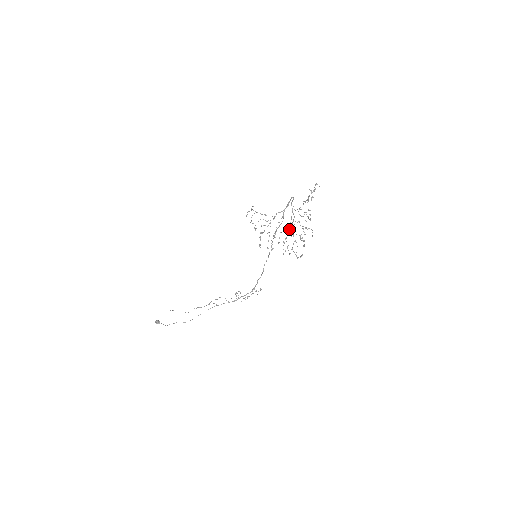
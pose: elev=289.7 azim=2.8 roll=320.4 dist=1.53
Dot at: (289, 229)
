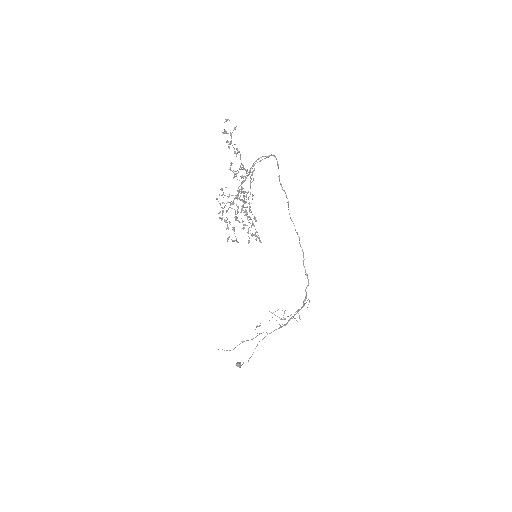
Dot at: (248, 203)
